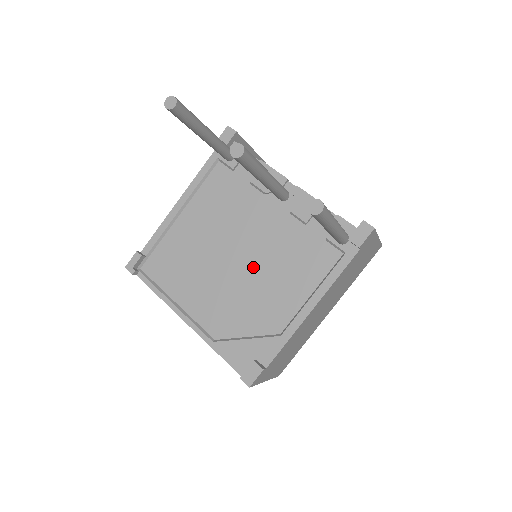
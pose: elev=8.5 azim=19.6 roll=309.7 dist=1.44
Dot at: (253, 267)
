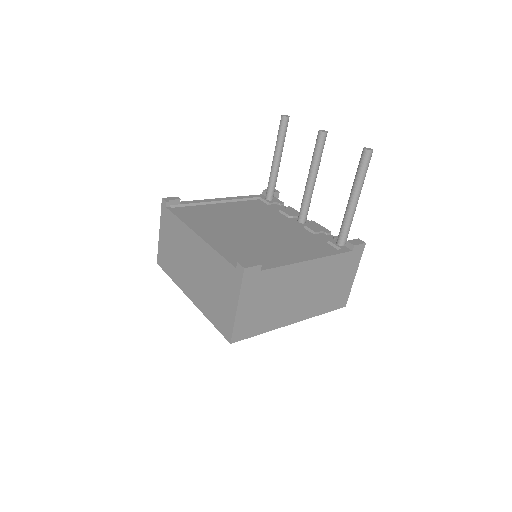
Dot at: (267, 235)
